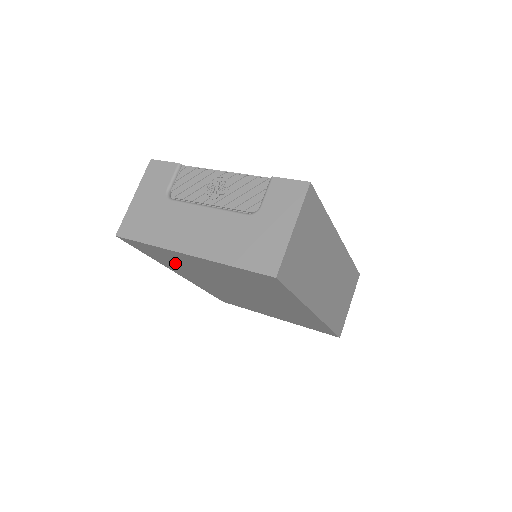
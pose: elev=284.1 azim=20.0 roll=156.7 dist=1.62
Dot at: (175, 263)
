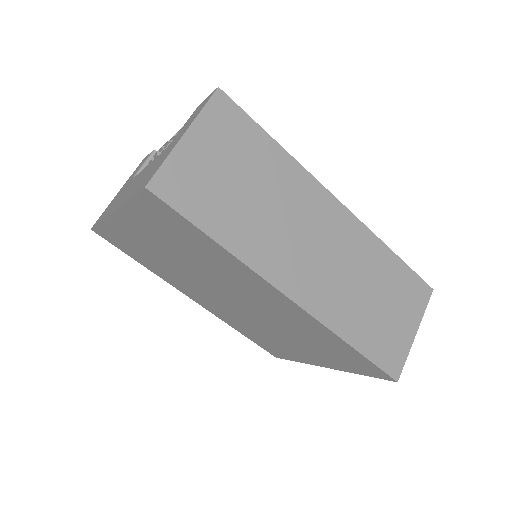
Dot at: (150, 259)
